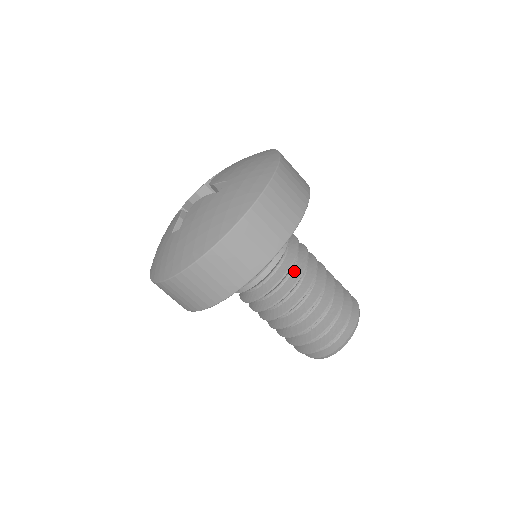
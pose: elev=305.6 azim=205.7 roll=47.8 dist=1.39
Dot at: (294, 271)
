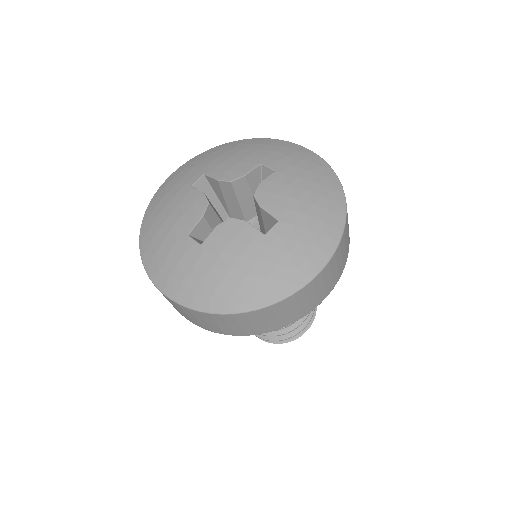
Dot at: occluded
